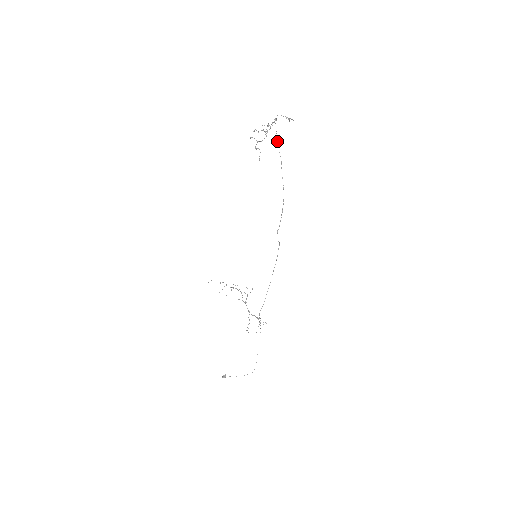
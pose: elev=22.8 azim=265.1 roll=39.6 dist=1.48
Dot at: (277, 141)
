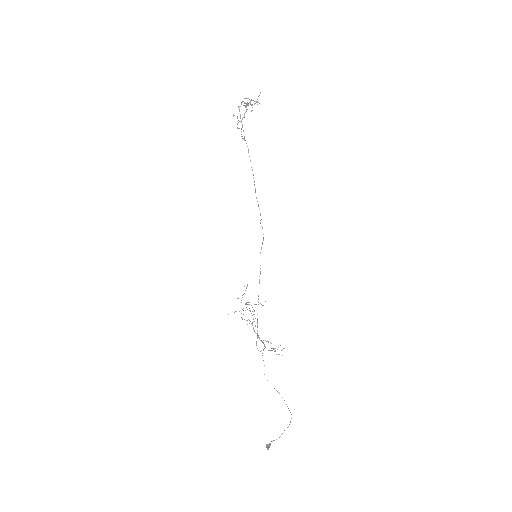
Dot at: occluded
